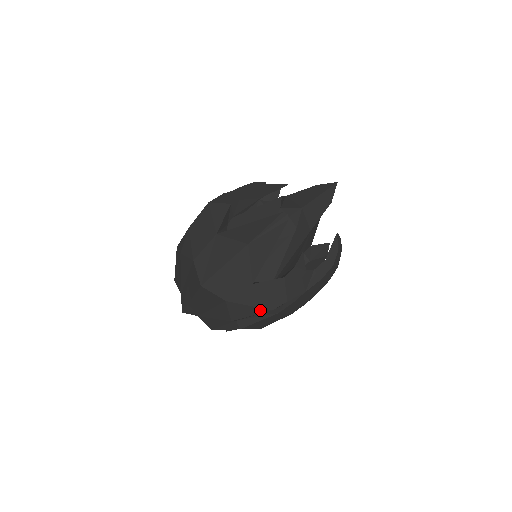
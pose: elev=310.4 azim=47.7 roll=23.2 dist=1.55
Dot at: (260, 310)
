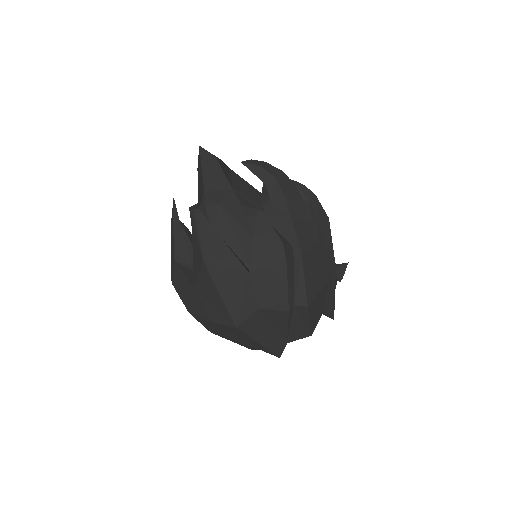
Dot at: (282, 276)
